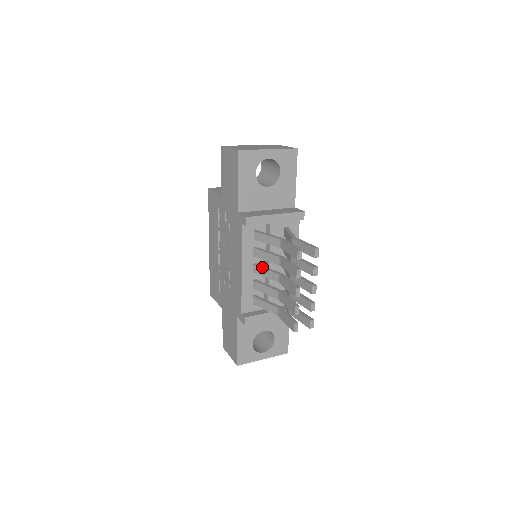
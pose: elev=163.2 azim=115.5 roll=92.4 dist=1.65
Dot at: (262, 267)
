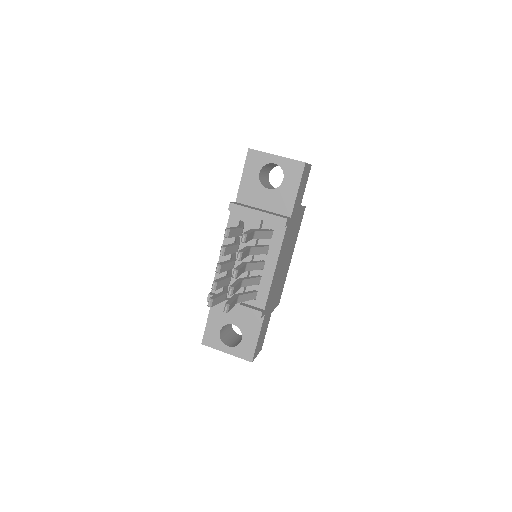
Dot at: (233, 254)
